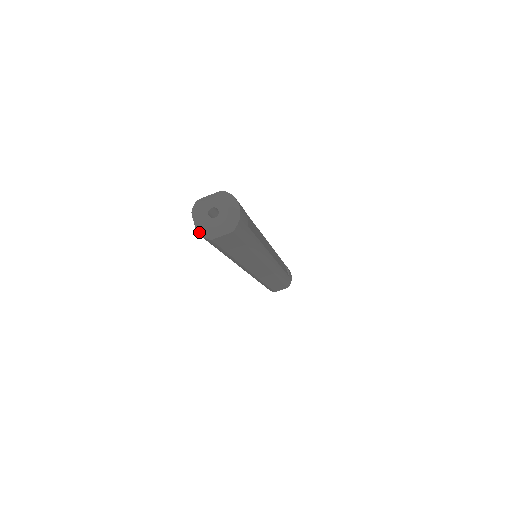
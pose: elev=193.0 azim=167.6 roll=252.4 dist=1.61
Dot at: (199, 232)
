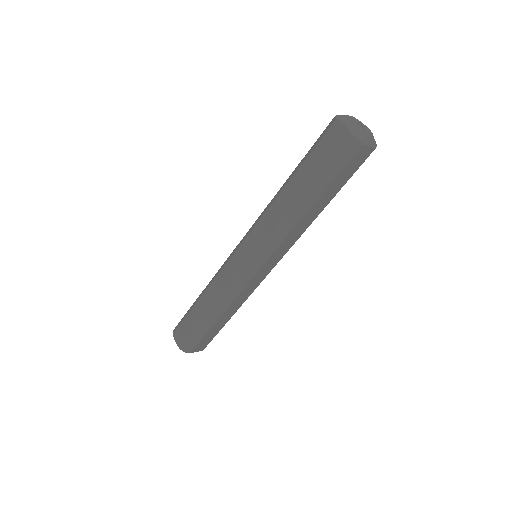
Dot at: (353, 133)
